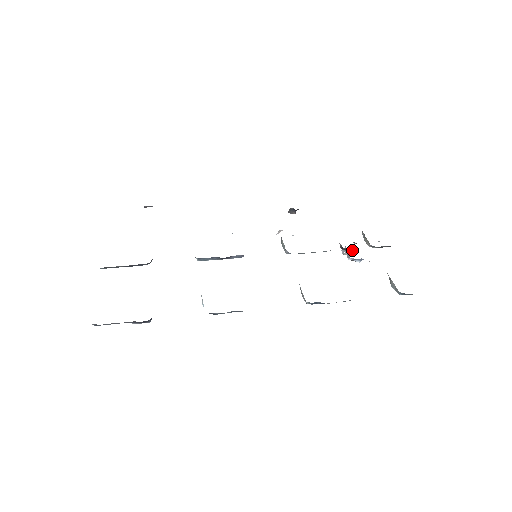
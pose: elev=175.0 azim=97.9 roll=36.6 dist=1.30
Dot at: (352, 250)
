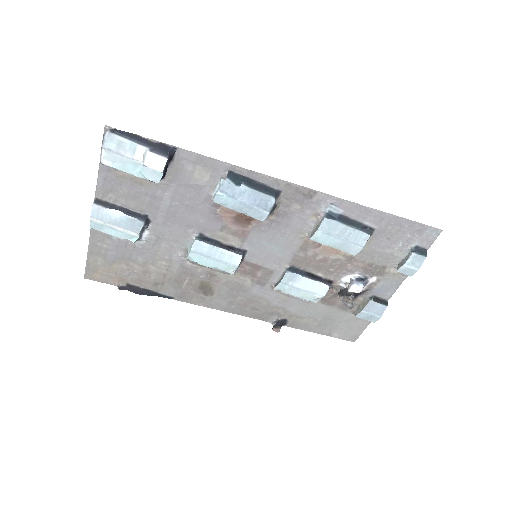
Dot at: (352, 307)
